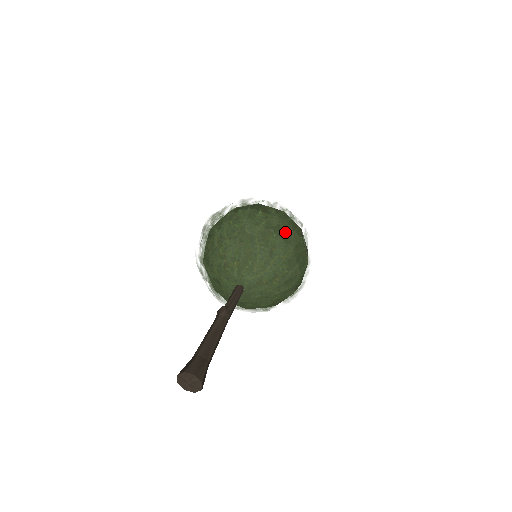
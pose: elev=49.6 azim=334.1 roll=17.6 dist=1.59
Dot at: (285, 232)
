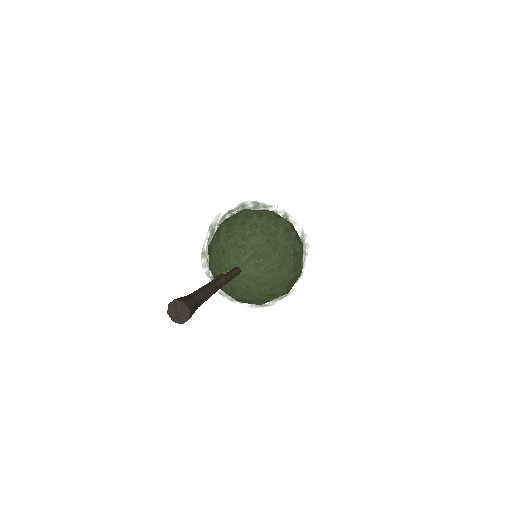
Dot at: (299, 261)
